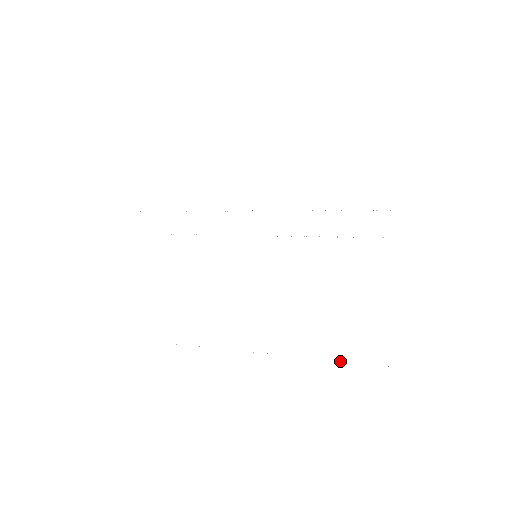
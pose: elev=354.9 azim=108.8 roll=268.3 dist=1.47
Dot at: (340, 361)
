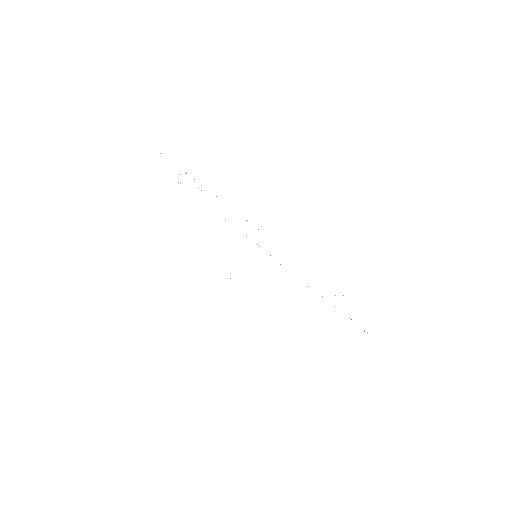
Dot at: occluded
